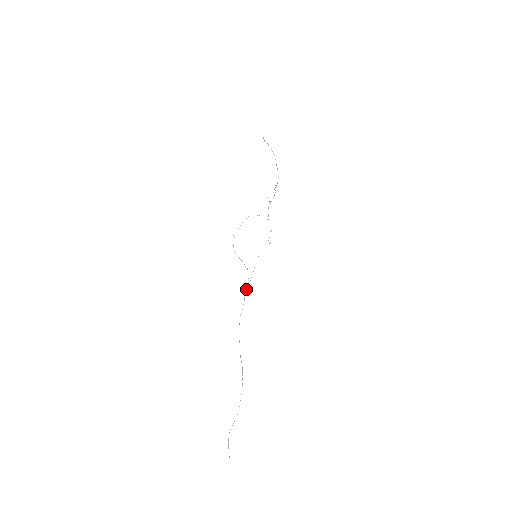
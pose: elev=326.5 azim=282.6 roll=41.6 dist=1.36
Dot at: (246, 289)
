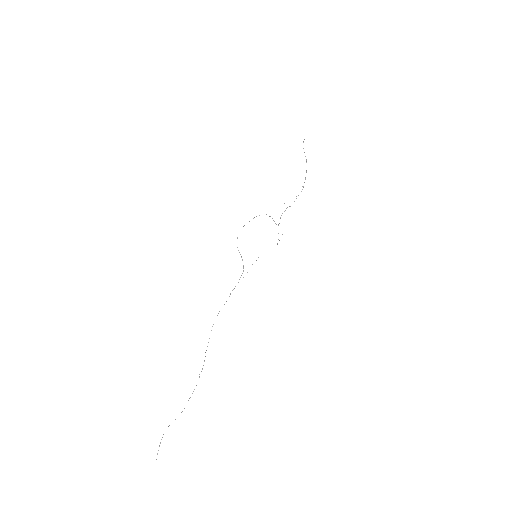
Dot at: occluded
